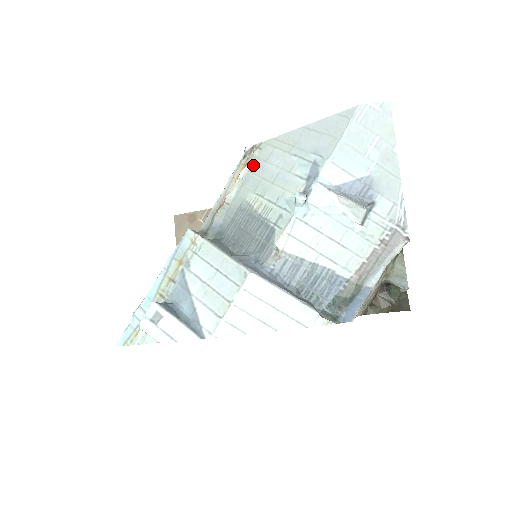
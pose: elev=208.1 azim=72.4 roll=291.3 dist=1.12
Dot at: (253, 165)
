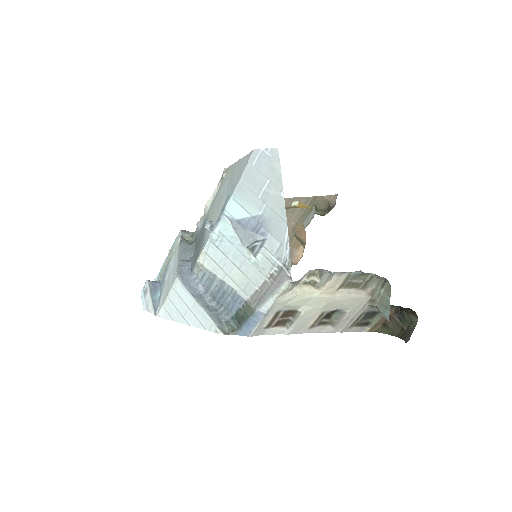
Dot at: (220, 186)
